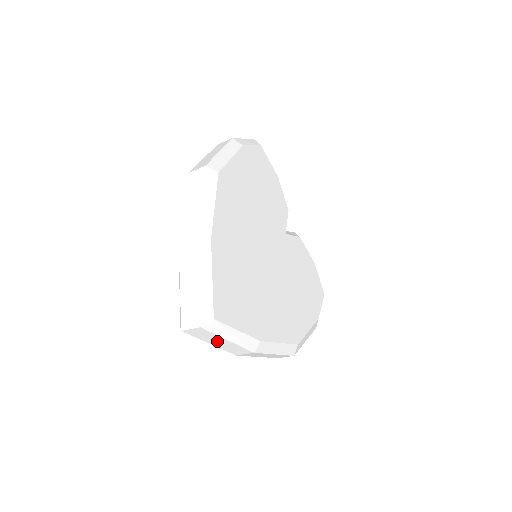
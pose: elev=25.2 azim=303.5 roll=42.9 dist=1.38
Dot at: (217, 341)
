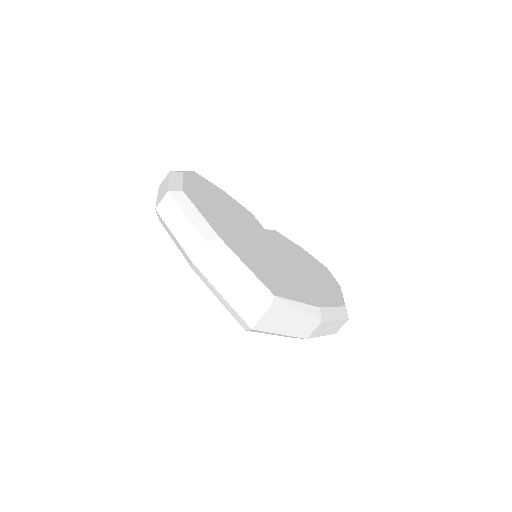
Dot at: (286, 325)
